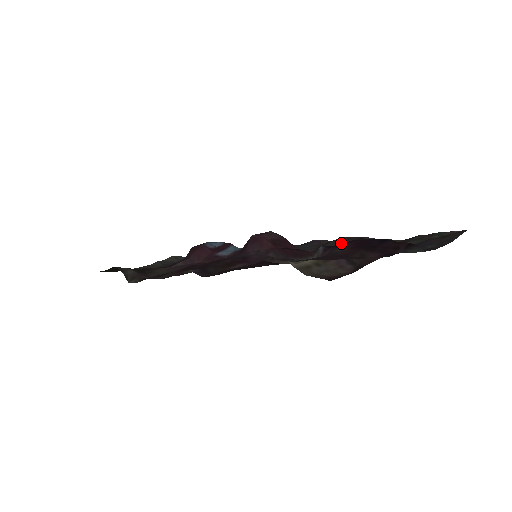
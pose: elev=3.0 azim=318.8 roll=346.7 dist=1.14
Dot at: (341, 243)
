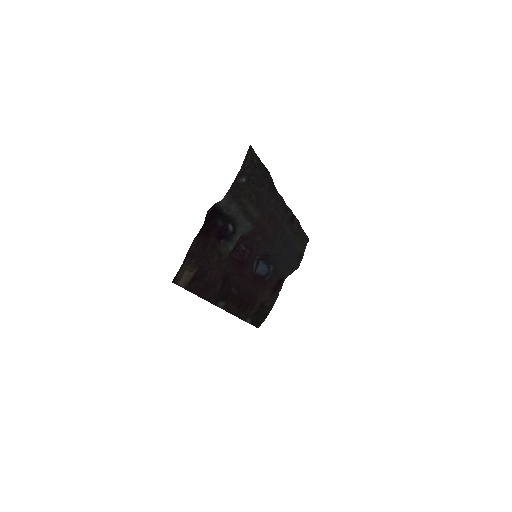
Dot at: (270, 202)
